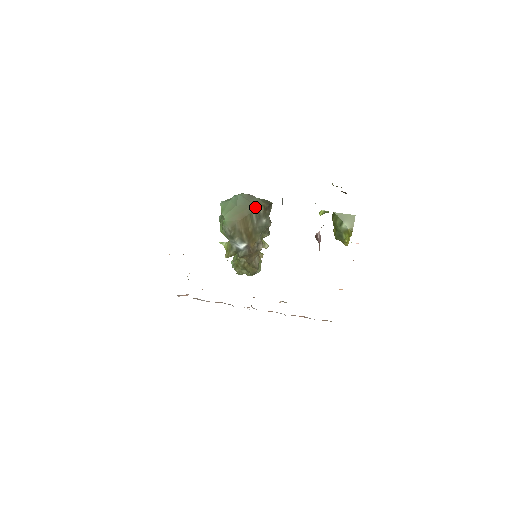
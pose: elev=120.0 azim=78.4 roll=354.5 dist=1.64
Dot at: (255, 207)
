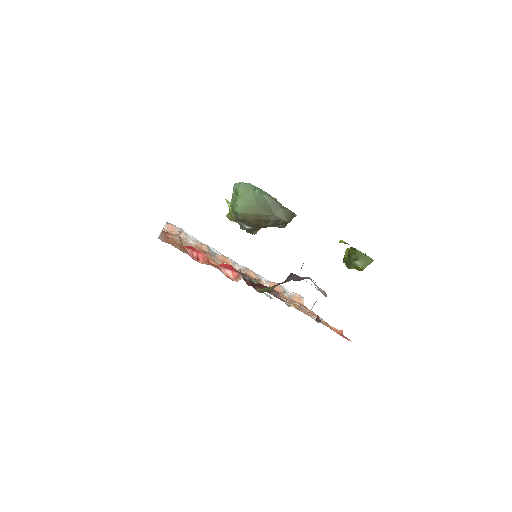
Dot at: (276, 218)
